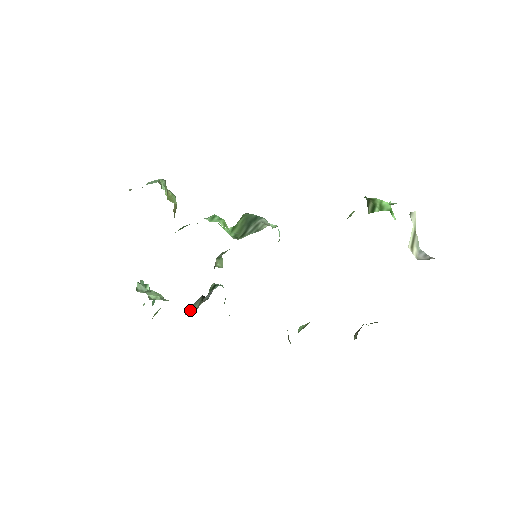
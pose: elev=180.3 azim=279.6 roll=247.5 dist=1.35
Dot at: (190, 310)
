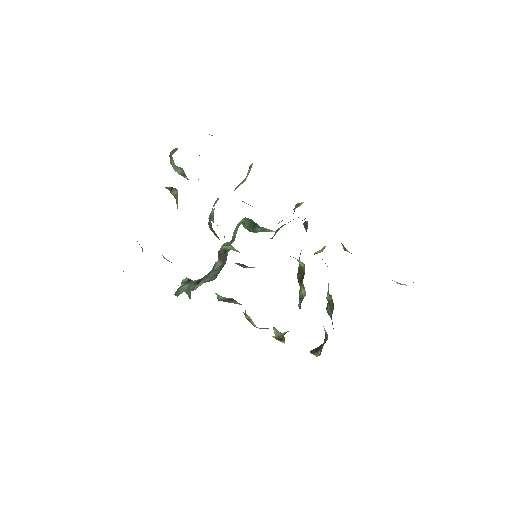
Dot at: (186, 288)
